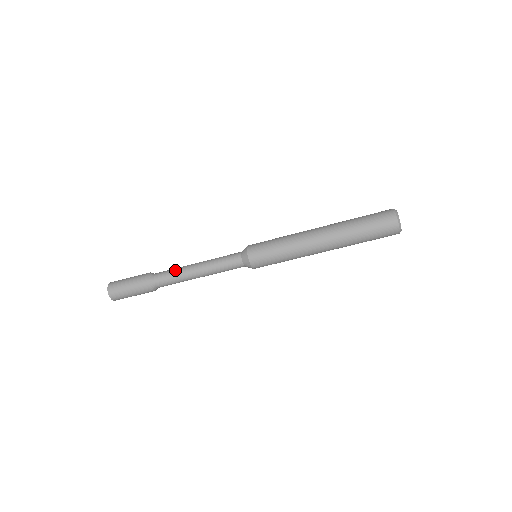
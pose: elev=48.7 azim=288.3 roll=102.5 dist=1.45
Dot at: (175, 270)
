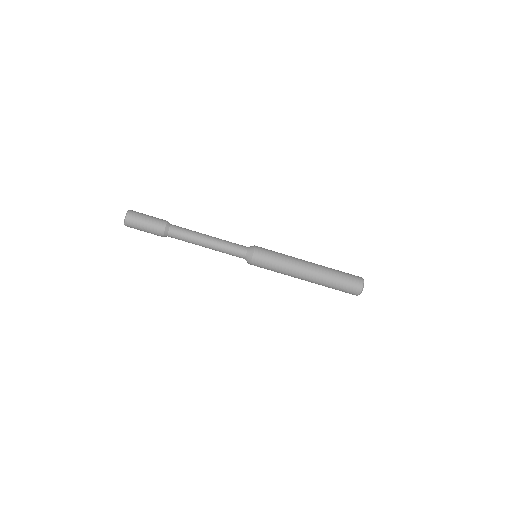
Dot at: (191, 232)
